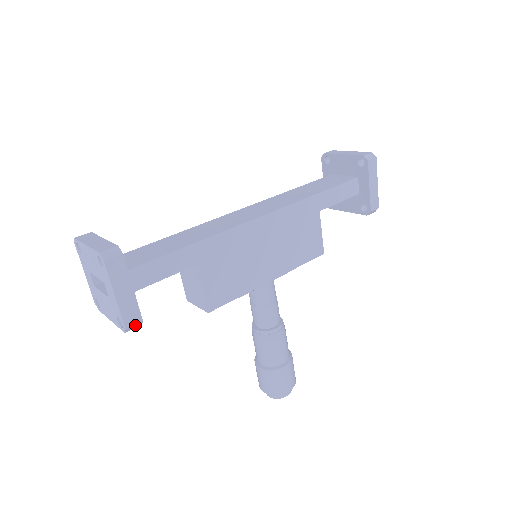
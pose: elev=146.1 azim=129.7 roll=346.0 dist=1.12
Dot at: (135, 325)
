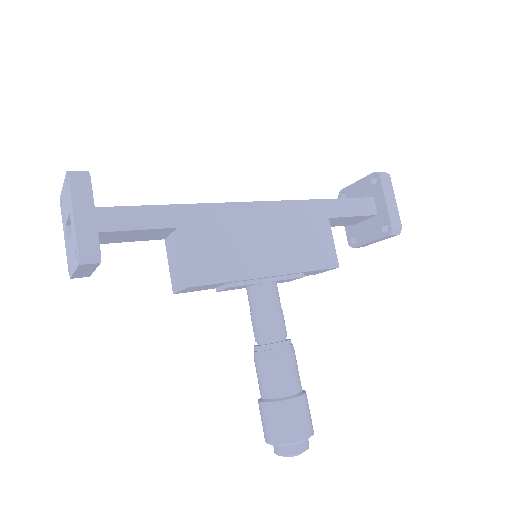
Dot at: (91, 257)
